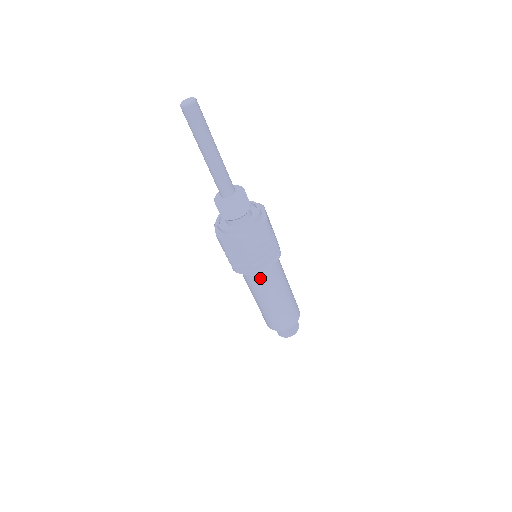
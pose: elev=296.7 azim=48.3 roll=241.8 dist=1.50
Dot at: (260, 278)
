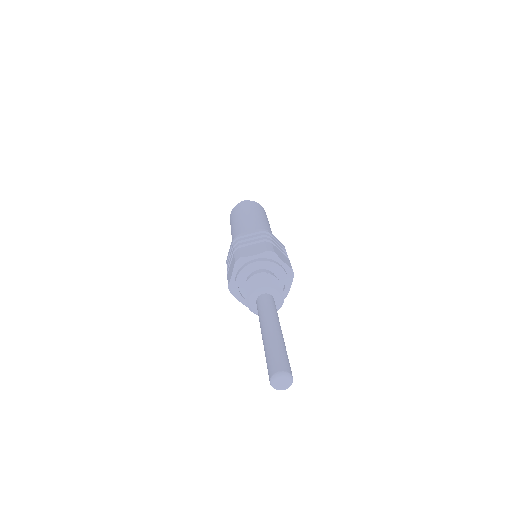
Dot at: occluded
